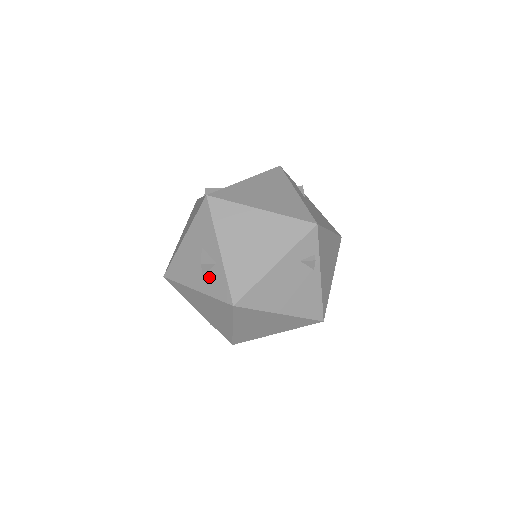
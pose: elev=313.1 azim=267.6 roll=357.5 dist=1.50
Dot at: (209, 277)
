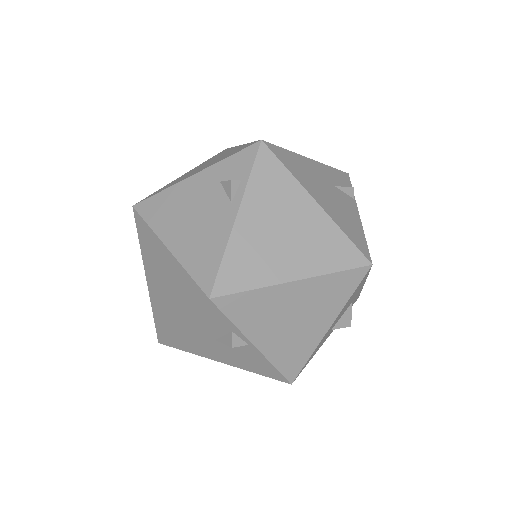
Dot at: occluded
